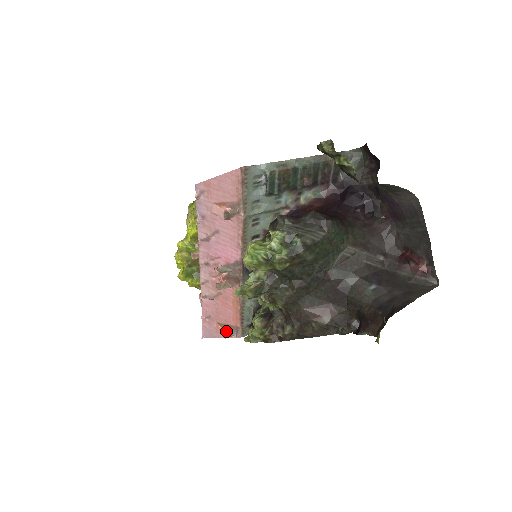
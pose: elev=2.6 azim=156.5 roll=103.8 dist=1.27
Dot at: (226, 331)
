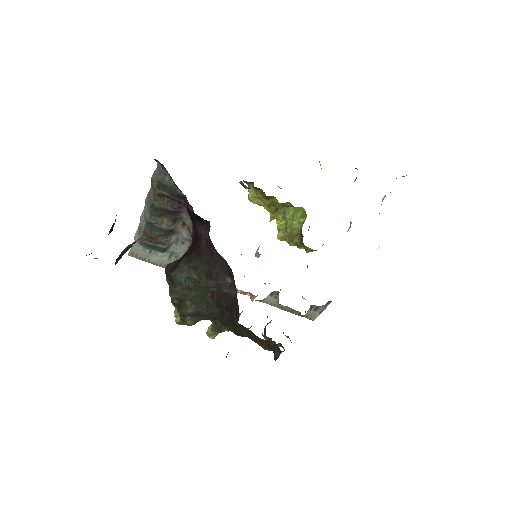
Dot at: occluded
